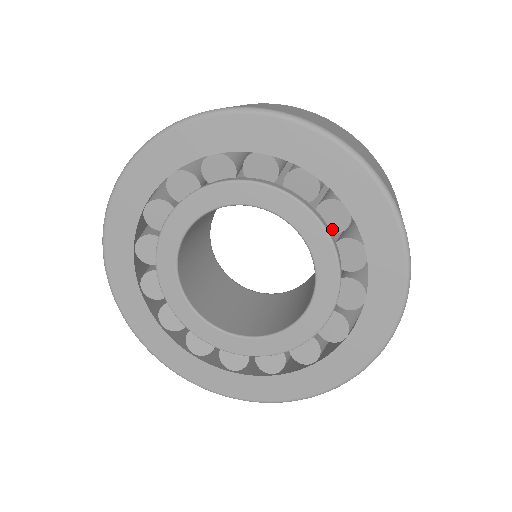
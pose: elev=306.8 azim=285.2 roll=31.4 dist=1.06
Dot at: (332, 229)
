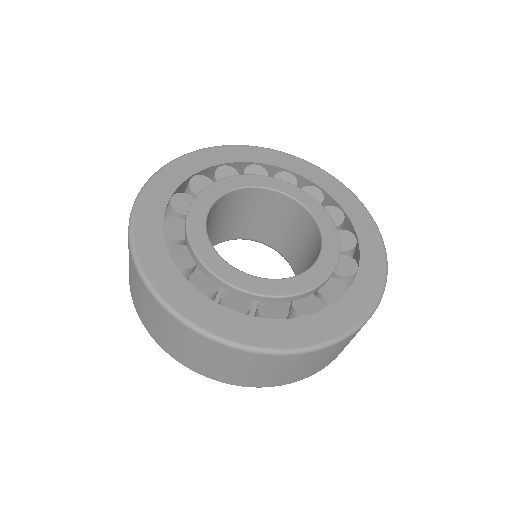
Dot at: occluded
